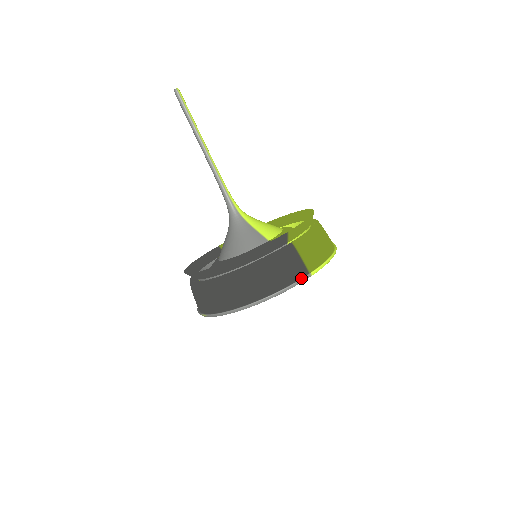
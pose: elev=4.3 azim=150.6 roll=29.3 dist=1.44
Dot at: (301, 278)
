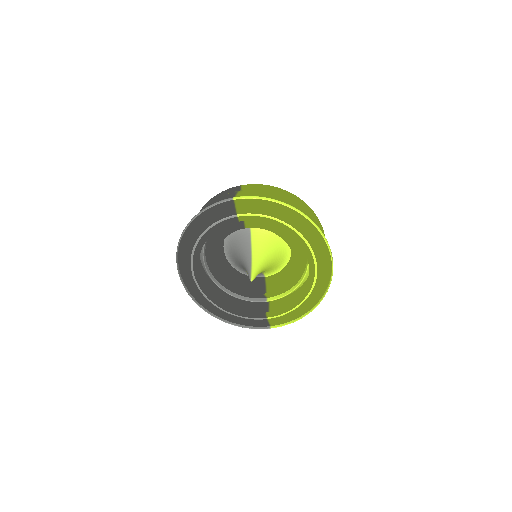
Dot at: (223, 200)
